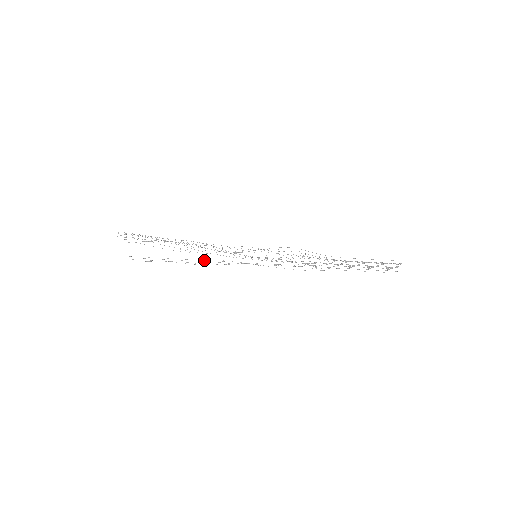
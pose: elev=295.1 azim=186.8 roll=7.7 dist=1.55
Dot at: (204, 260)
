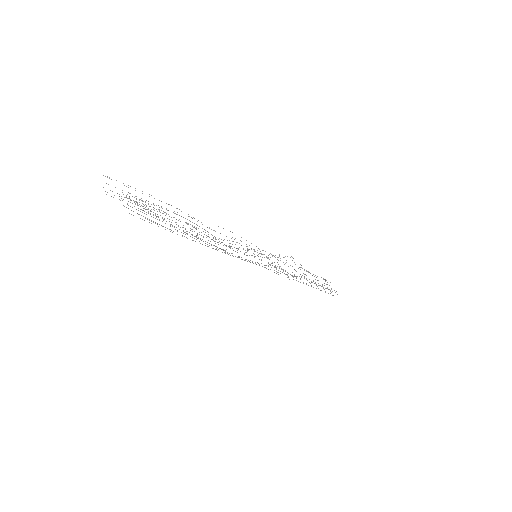
Dot at: occluded
